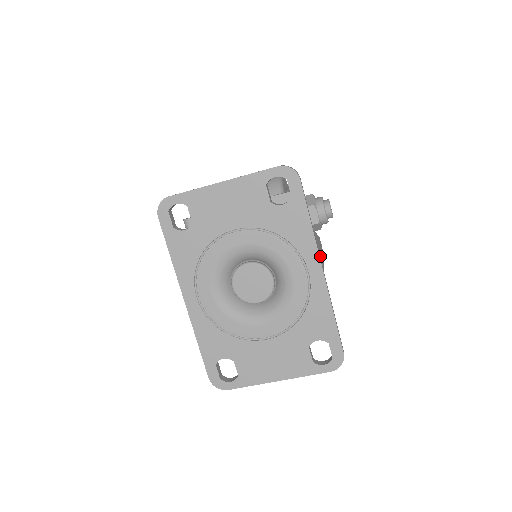
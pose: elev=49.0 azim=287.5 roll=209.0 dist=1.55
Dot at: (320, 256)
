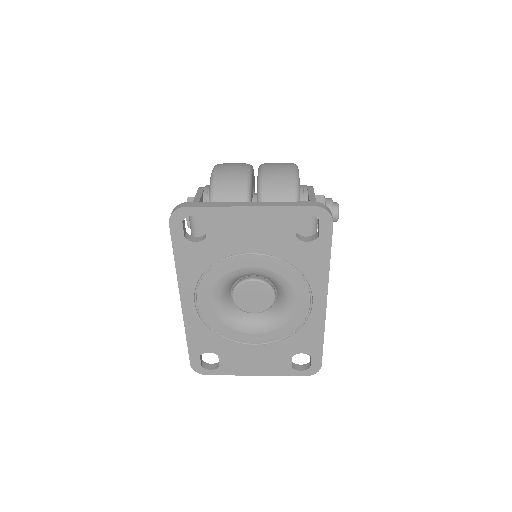
Dot at: occluded
